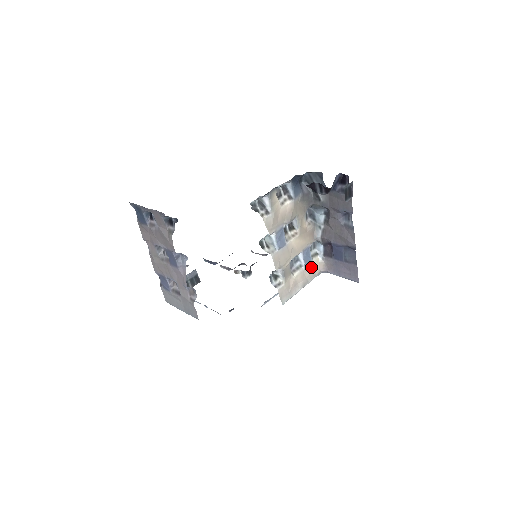
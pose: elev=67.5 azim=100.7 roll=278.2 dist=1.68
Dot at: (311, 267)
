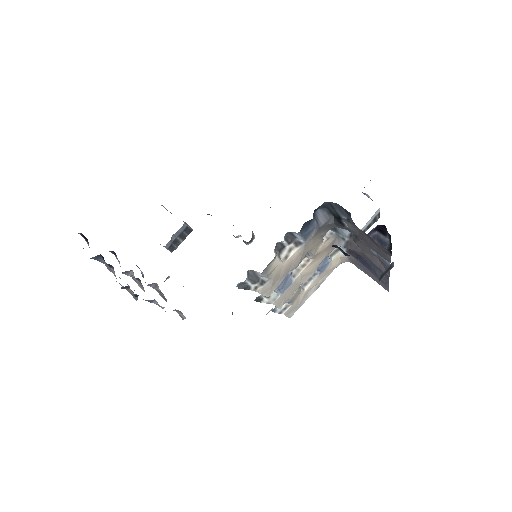
Dot at: (329, 267)
